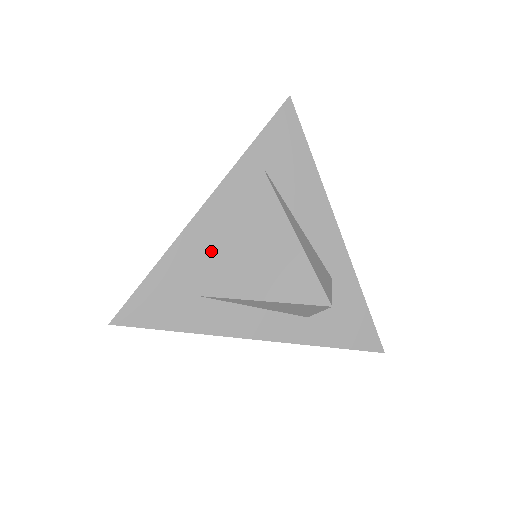
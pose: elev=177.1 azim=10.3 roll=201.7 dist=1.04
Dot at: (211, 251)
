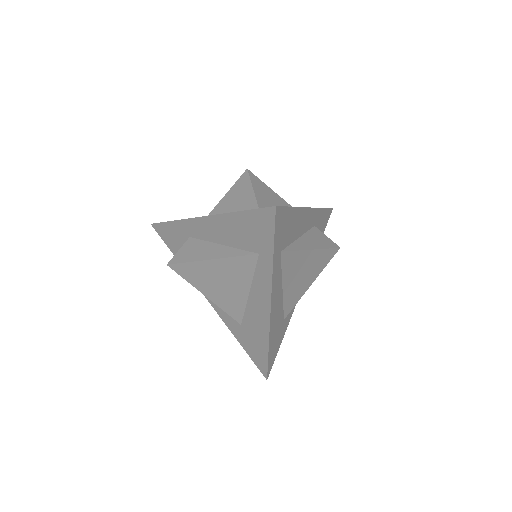
Dot at: (280, 306)
